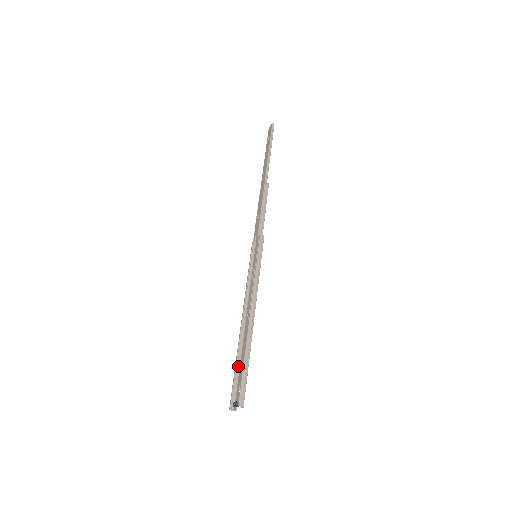
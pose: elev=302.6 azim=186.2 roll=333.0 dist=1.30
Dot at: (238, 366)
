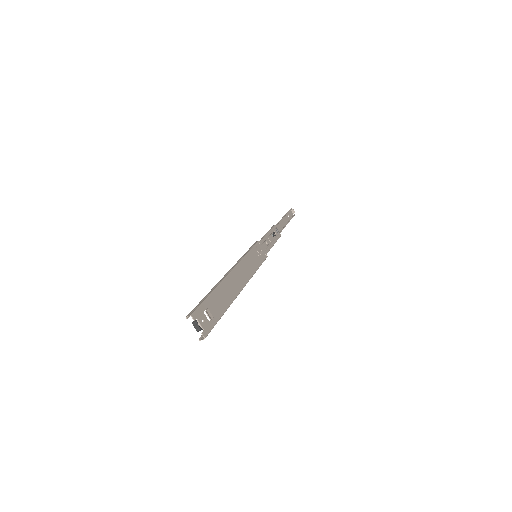
Dot at: (222, 314)
